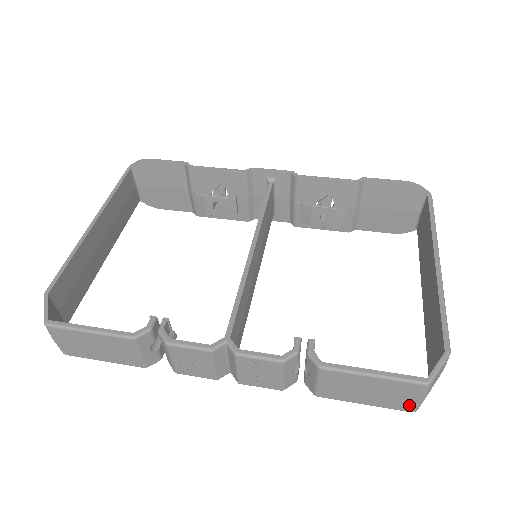
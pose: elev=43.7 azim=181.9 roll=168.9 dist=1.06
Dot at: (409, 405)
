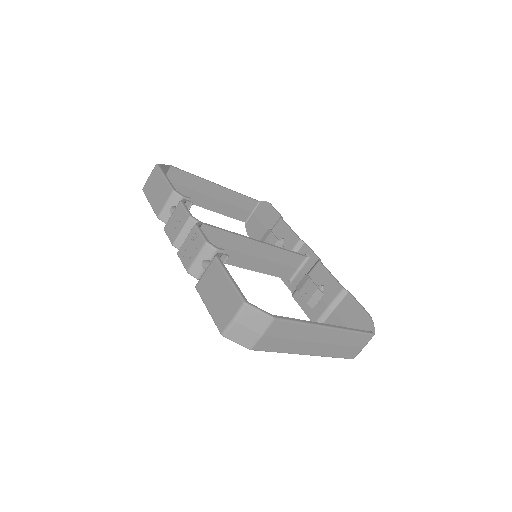
Dot at: (225, 323)
